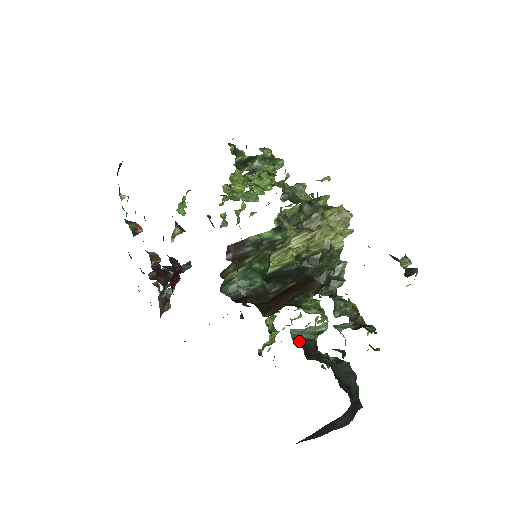
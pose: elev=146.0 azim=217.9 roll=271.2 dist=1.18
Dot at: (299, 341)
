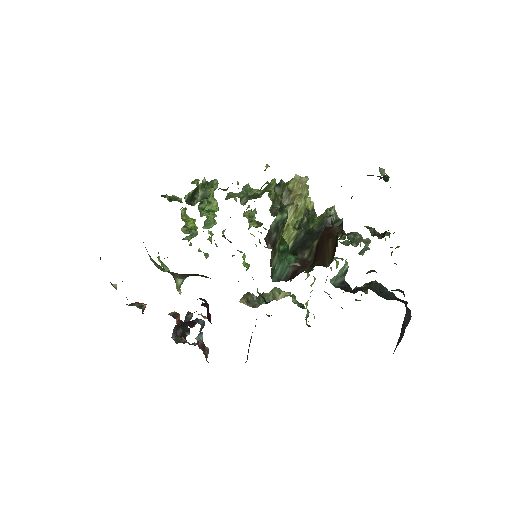
Dot at: (339, 286)
